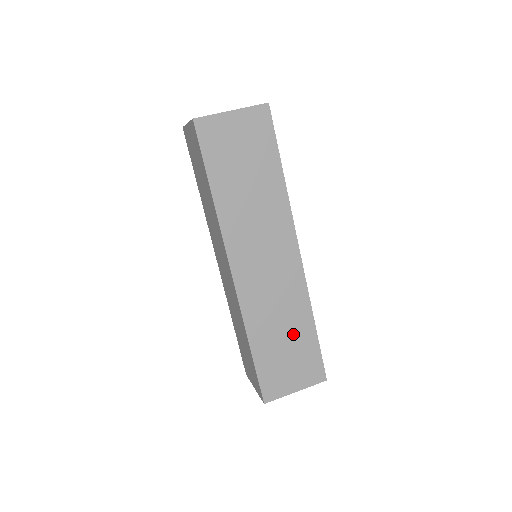
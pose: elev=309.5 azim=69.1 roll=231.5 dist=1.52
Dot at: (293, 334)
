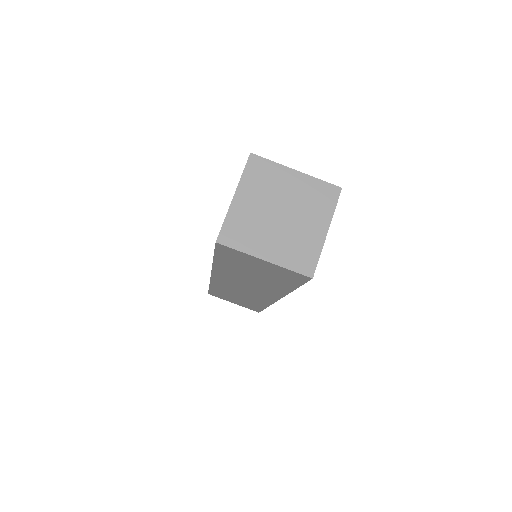
Dot at: occluded
